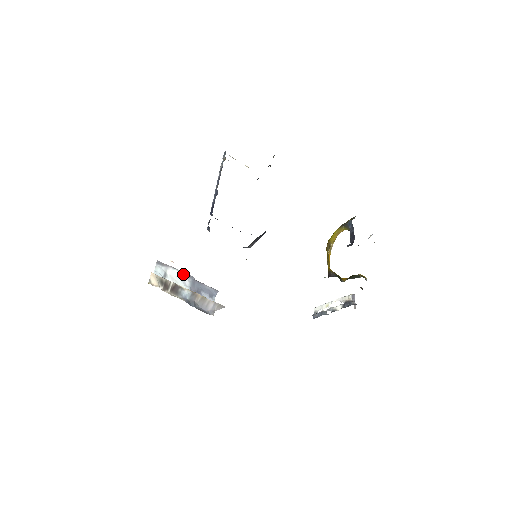
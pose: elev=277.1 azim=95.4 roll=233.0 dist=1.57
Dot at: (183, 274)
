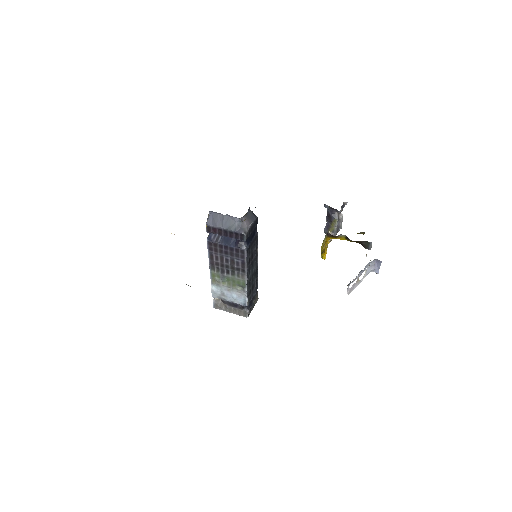
Dot at: occluded
